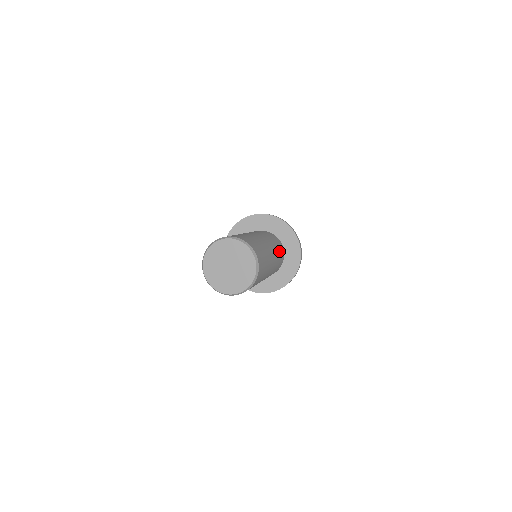
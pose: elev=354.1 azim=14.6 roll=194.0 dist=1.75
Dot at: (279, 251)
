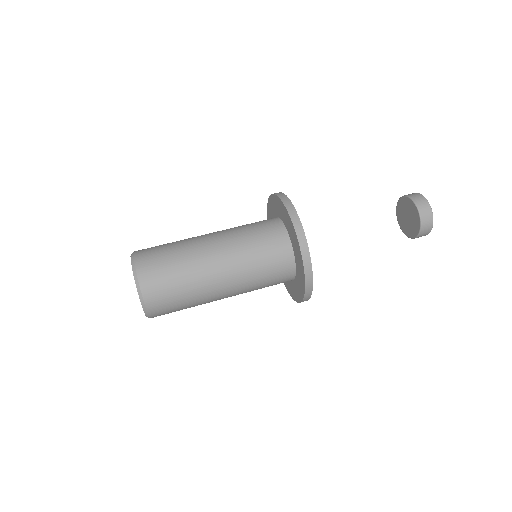
Dot at: occluded
